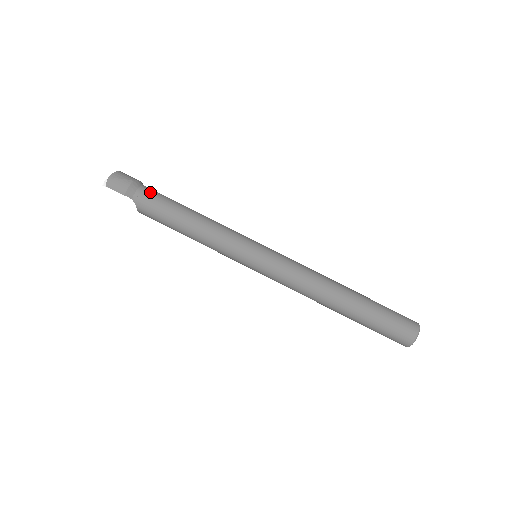
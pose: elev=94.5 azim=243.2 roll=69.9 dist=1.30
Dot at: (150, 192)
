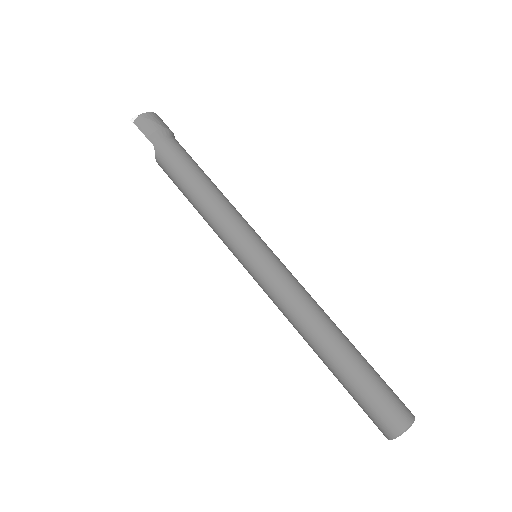
Dot at: (175, 145)
